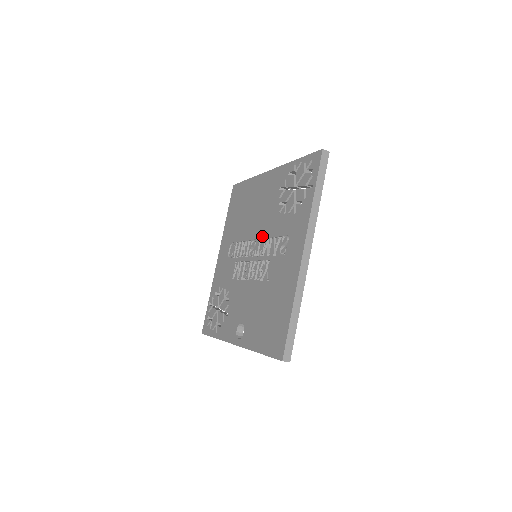
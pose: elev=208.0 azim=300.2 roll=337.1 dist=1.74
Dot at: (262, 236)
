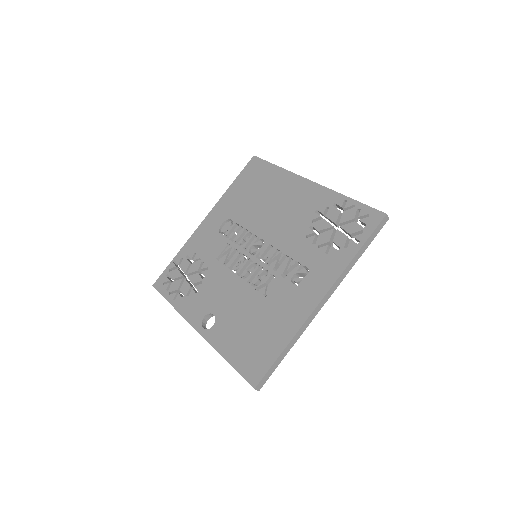
Dot at: (274, 244)
